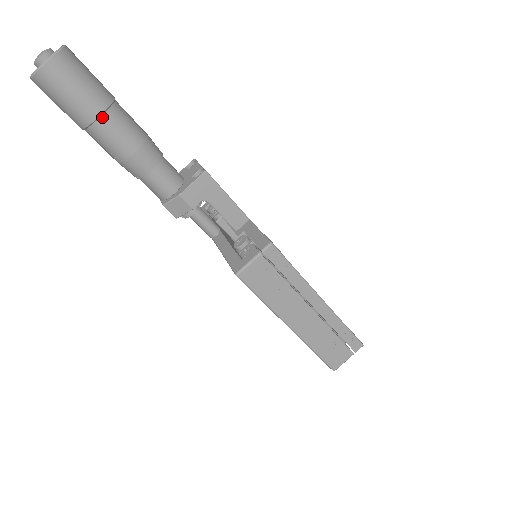
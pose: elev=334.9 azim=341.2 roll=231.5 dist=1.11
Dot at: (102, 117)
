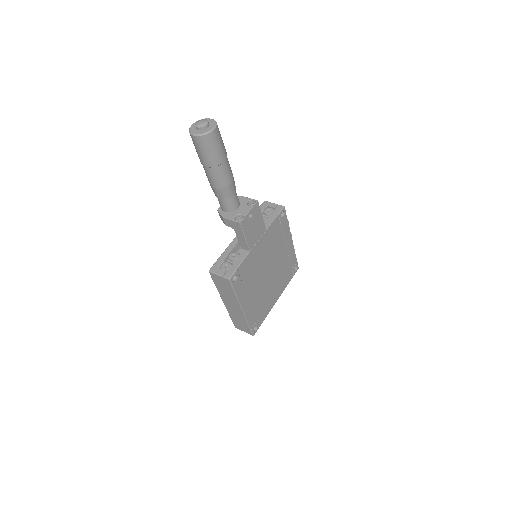
Dot at: (208, 168)
